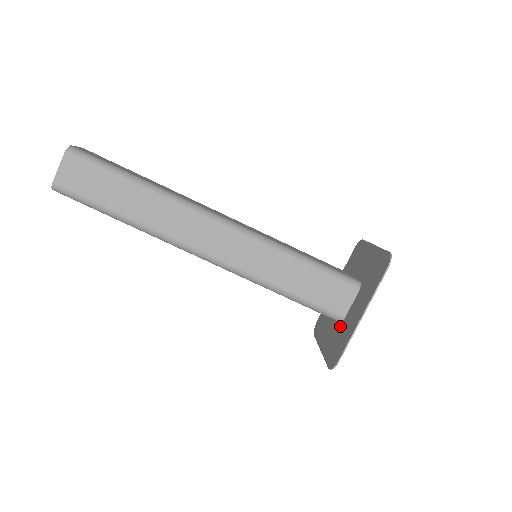
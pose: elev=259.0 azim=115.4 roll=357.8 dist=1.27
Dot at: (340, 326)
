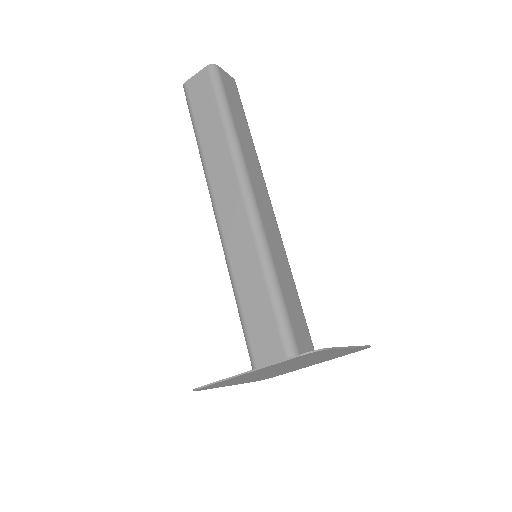
Dot at: occluded
